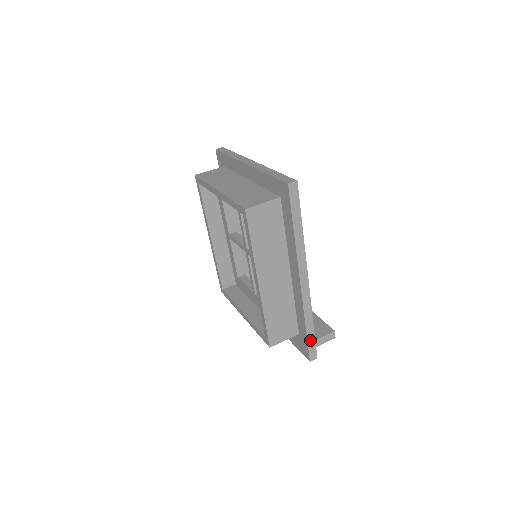
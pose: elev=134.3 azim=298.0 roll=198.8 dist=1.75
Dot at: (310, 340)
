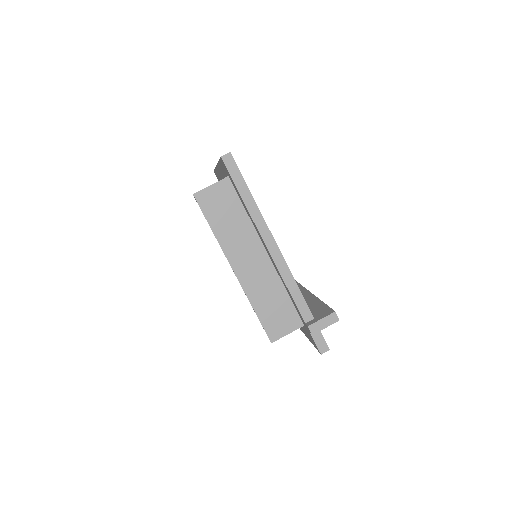
Dot at: (306, 325)
